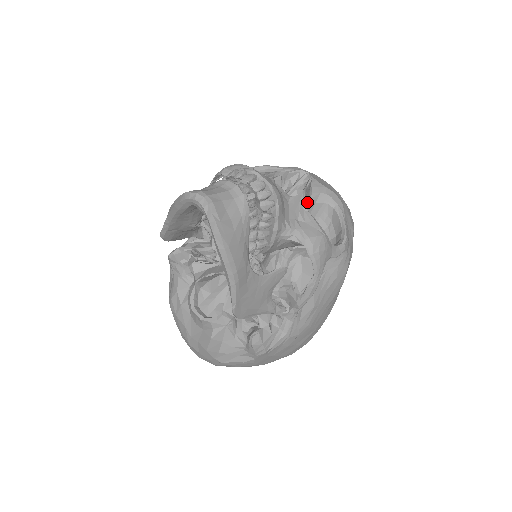
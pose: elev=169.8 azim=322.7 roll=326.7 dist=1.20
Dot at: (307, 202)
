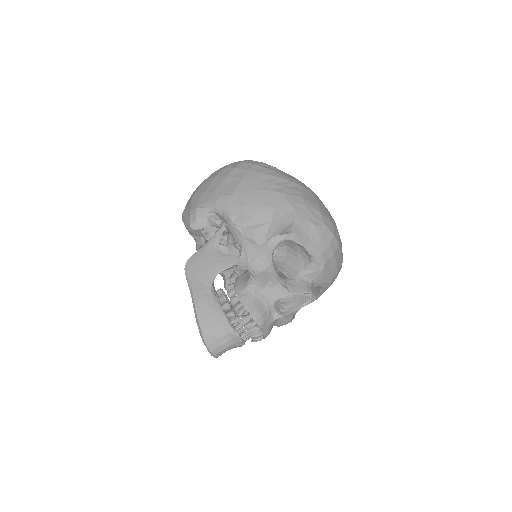
Dot at: occluded
